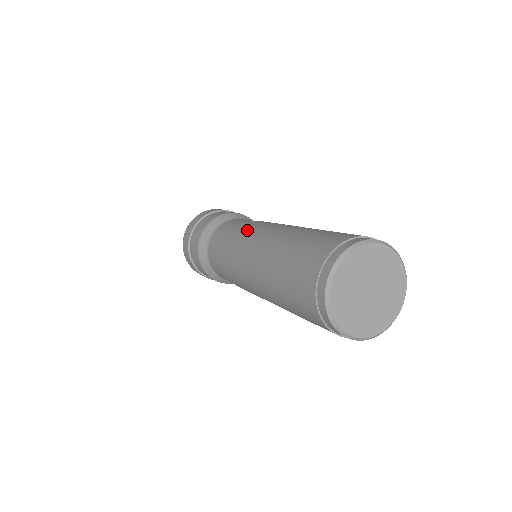
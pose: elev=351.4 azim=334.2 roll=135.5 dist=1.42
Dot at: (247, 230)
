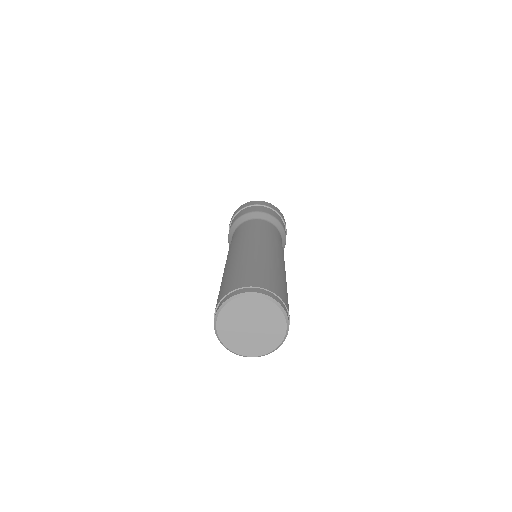
Dot at: (249, 236)
